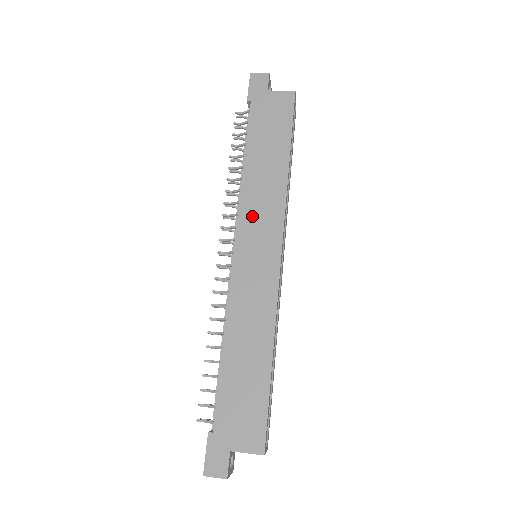
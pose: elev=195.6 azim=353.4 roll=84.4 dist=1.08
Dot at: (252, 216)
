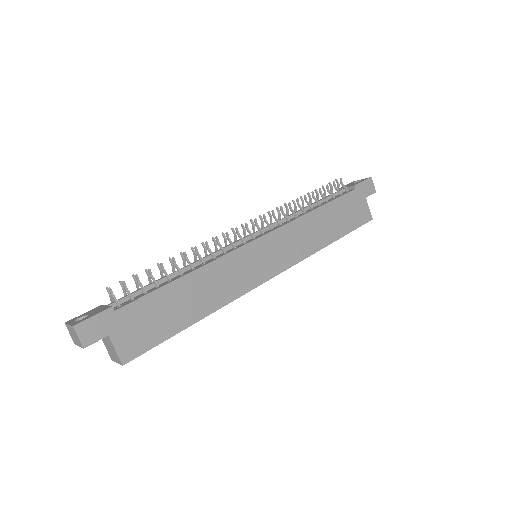
Dot at: (287, 238)
